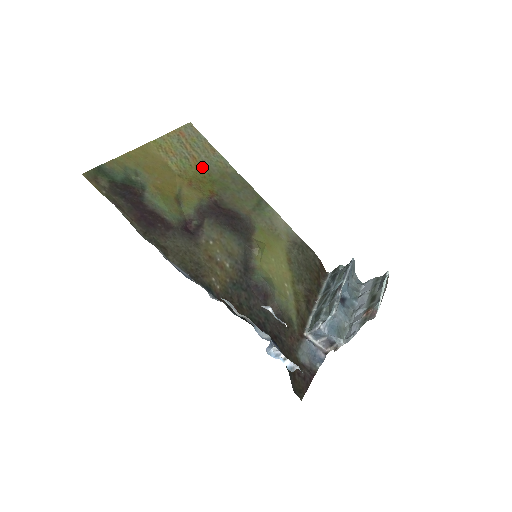
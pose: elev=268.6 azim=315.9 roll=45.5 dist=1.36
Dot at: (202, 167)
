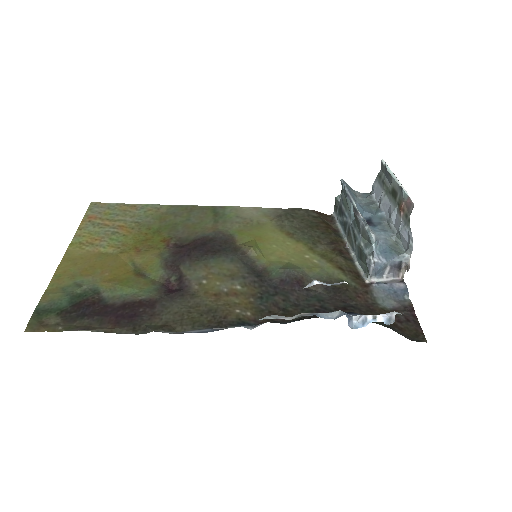
Dot at: (136, 228)
